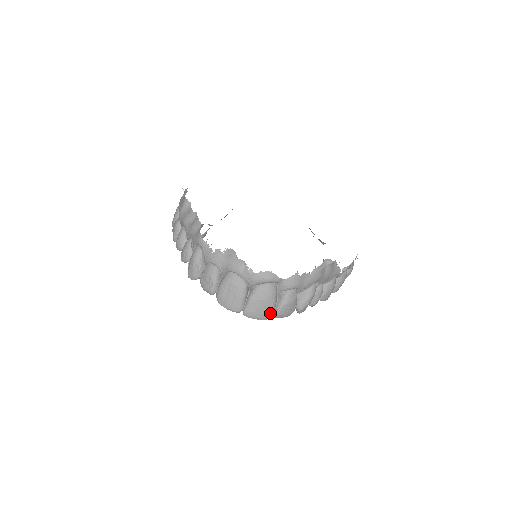
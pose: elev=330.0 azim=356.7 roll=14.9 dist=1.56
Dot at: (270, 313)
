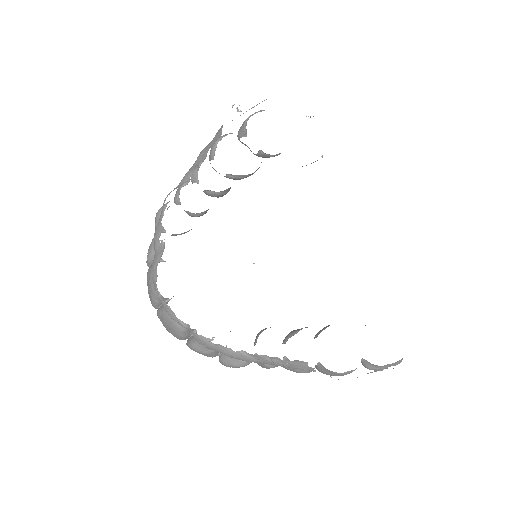
Dot at: (178, 338)
